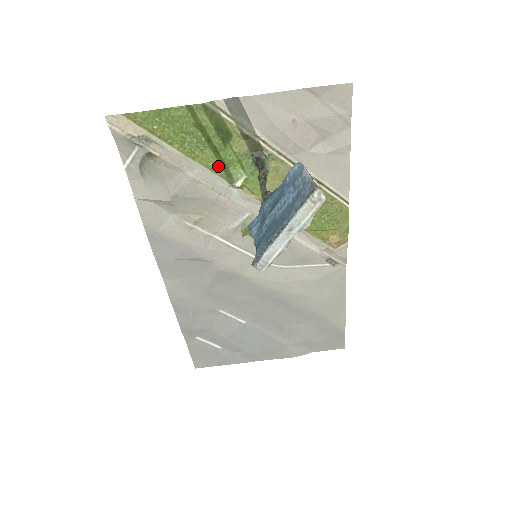
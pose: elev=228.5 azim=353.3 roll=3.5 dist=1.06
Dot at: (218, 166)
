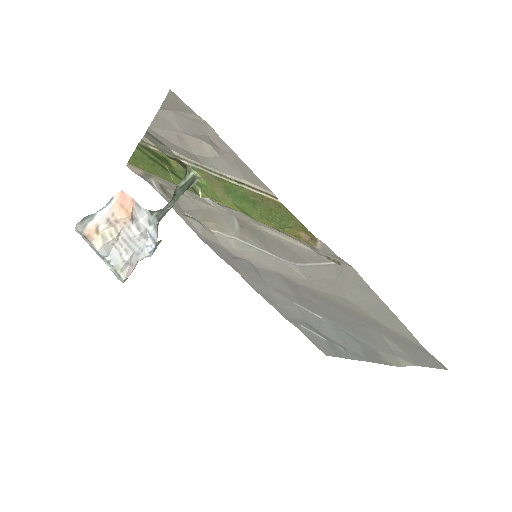
Dot at: occluded
